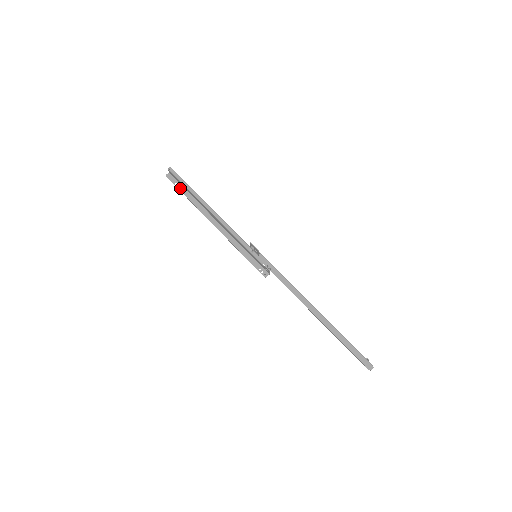
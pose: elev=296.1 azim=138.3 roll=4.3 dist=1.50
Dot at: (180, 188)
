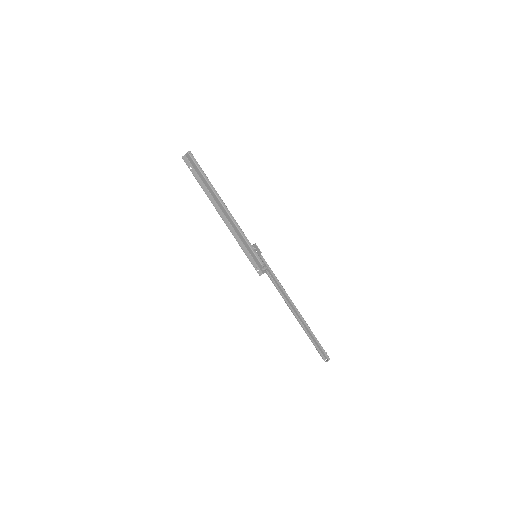
Dot at: (195, 174)
